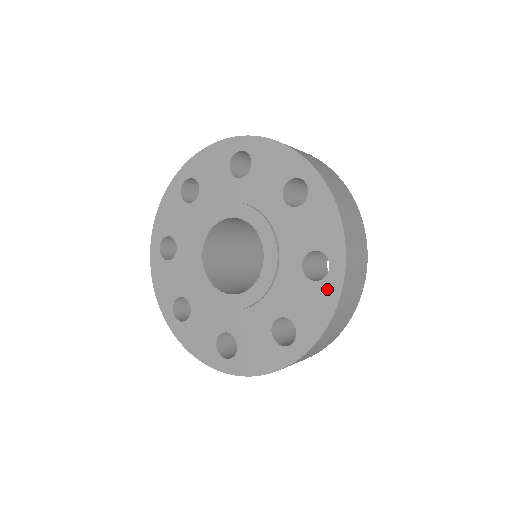
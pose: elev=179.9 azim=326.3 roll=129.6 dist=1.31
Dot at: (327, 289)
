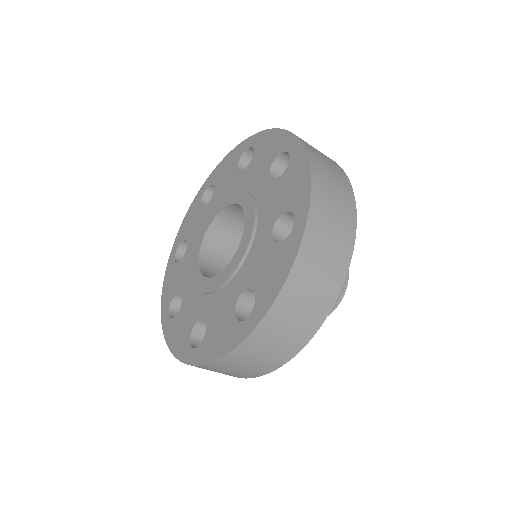
Dot at: (295, 162)
